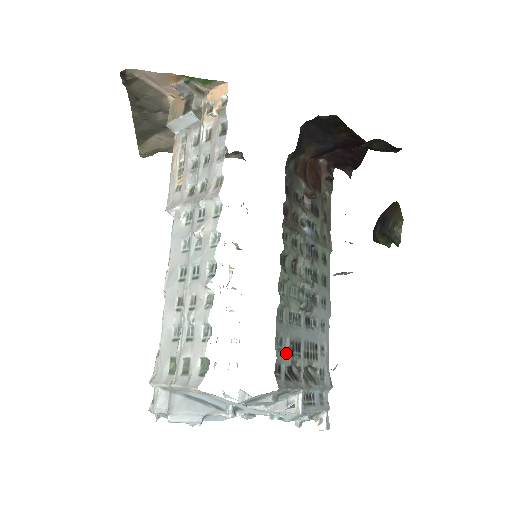
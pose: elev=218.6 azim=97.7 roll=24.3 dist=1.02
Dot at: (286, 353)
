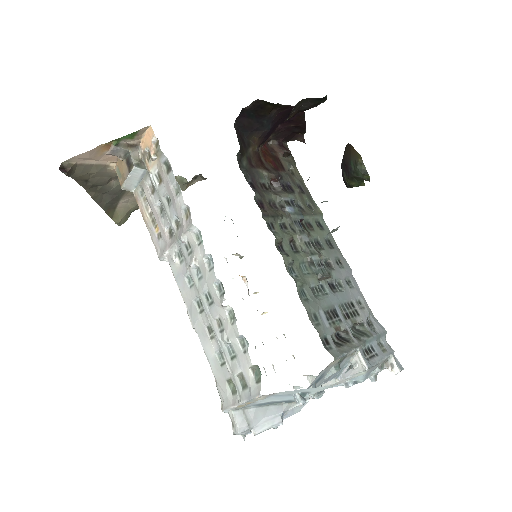
Dot at: (326, 324)
